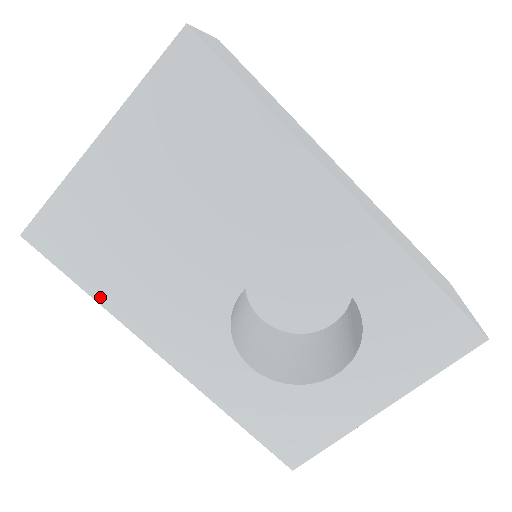
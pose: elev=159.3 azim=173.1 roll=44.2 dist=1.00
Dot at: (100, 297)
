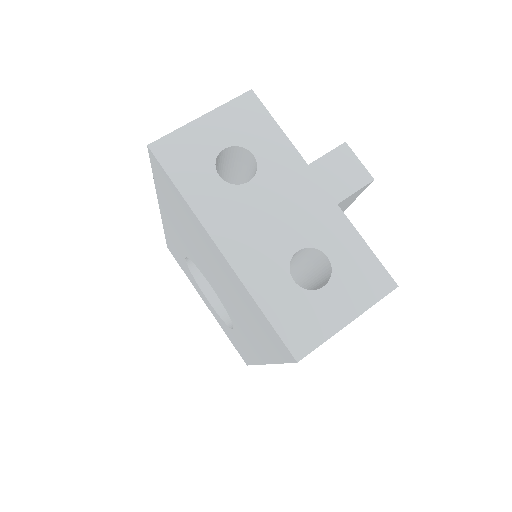
Dot at: (158, 189)
